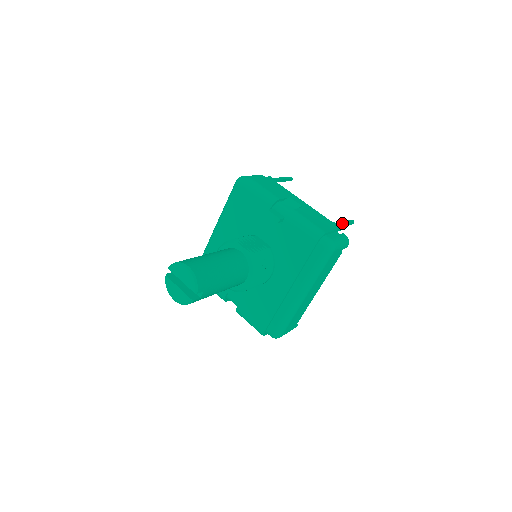
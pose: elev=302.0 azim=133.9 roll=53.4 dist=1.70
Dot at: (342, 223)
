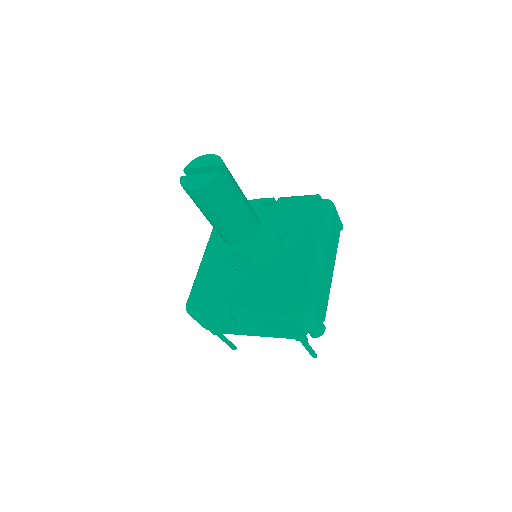
Dot at: occluded
